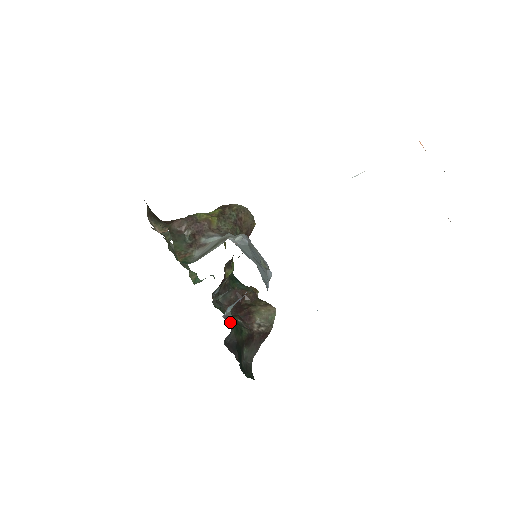
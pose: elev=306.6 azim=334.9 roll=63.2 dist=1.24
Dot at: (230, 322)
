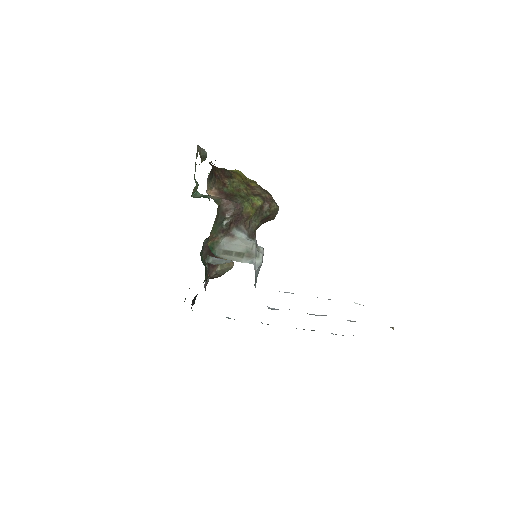
Dot at: occluded
